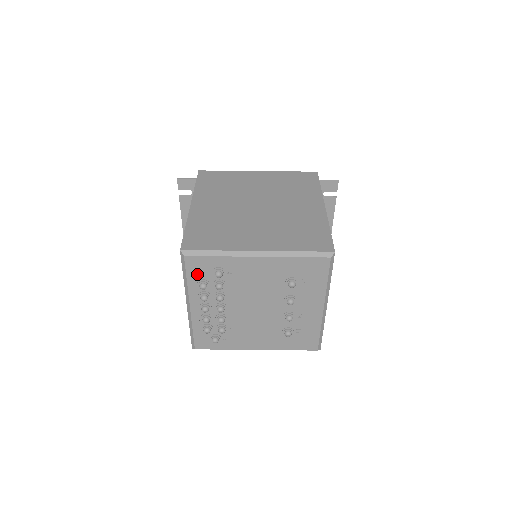
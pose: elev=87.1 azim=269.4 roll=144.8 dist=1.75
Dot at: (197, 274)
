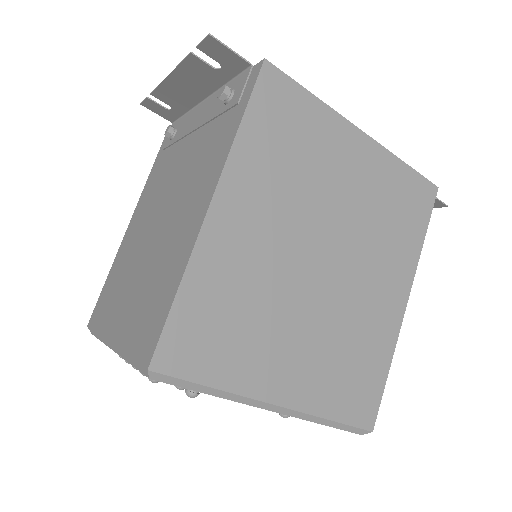
Dot at: occluded
